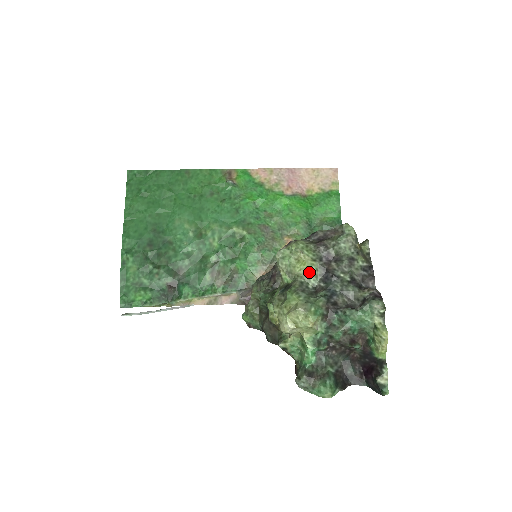
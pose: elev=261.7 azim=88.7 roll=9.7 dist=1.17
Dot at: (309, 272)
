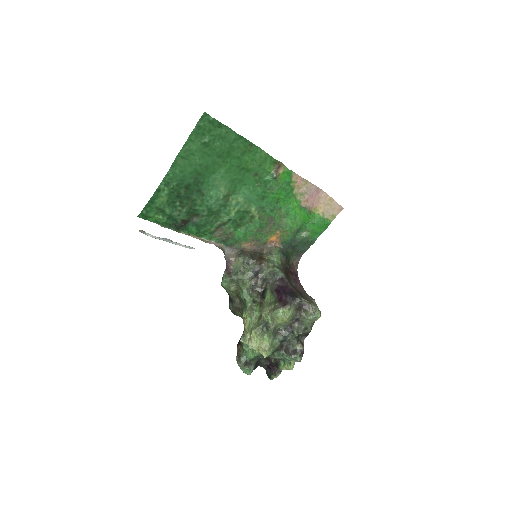
Dot at: (283, 324)
